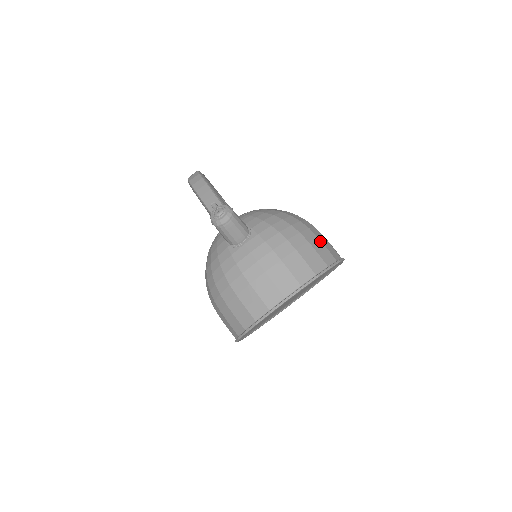
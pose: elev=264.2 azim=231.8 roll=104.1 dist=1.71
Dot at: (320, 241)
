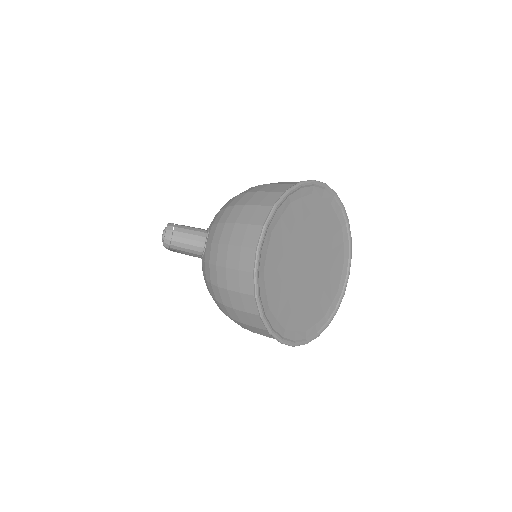
Dot at: (274, 184)
